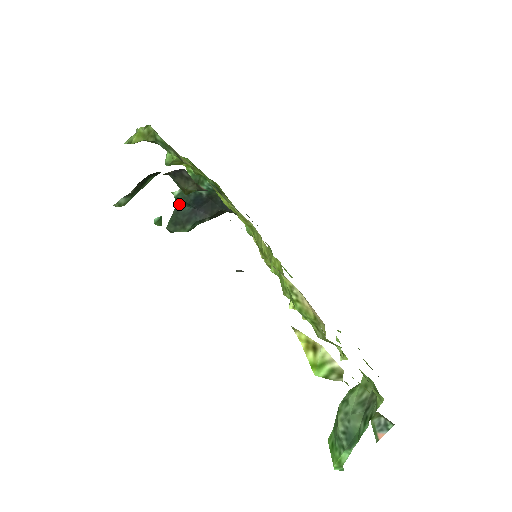
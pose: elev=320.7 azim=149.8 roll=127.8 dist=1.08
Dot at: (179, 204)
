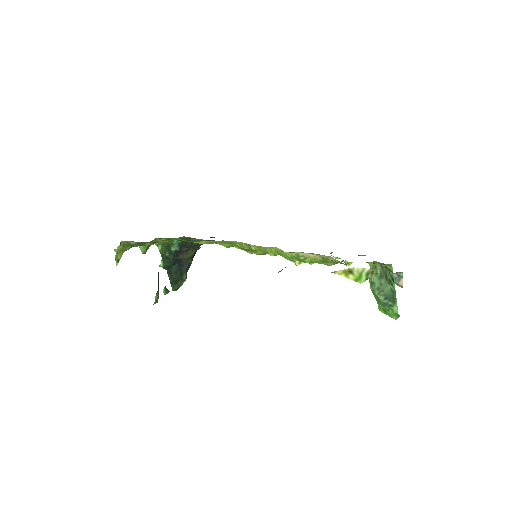
Dot at: (168, 269)
